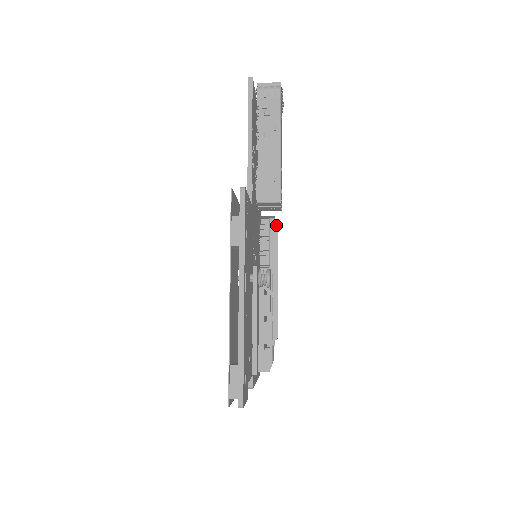
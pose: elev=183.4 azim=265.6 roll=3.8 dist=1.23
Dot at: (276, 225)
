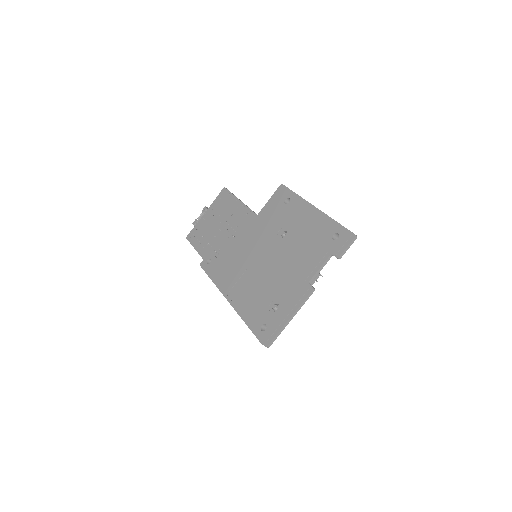
Dot at: occluded
